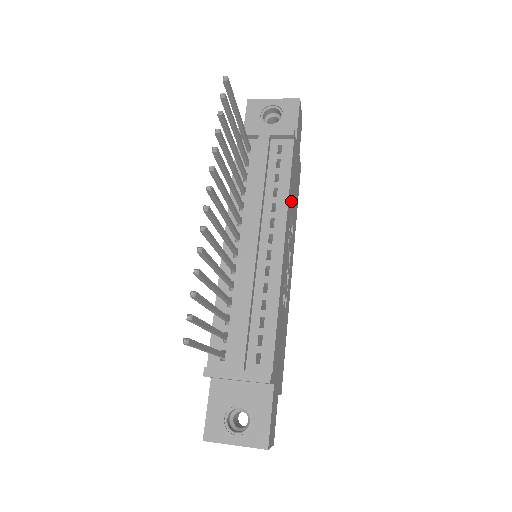
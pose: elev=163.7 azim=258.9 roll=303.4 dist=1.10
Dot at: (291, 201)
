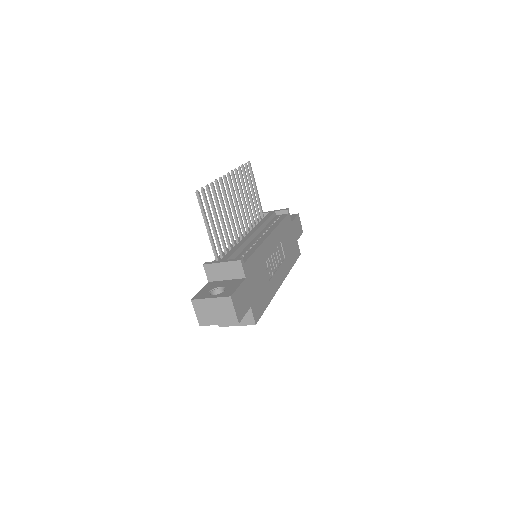
Dot at: (283, 237)
